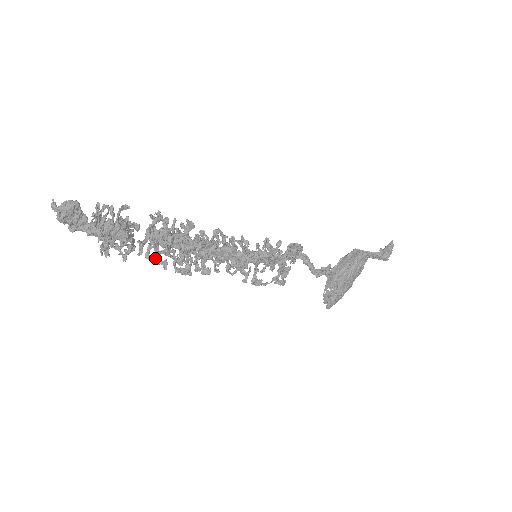
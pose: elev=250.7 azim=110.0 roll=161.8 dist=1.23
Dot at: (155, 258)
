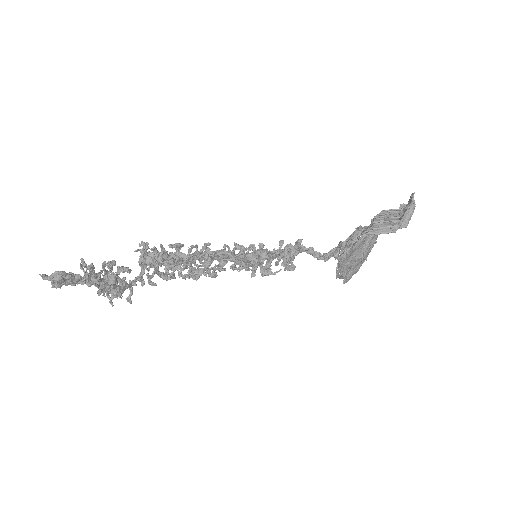
Dot at: (160, 277)
